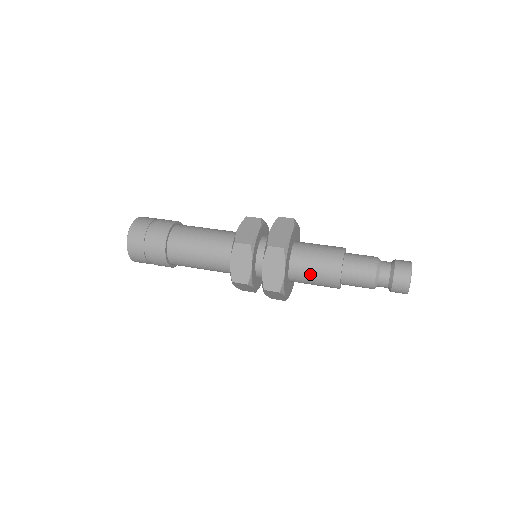
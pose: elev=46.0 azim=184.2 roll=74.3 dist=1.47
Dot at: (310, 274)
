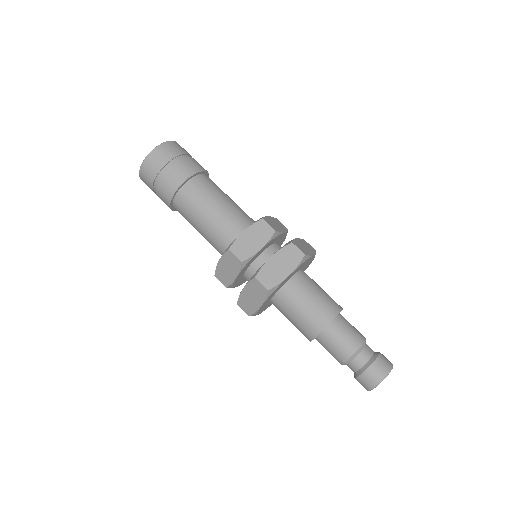
Dot at: (302, 301)
